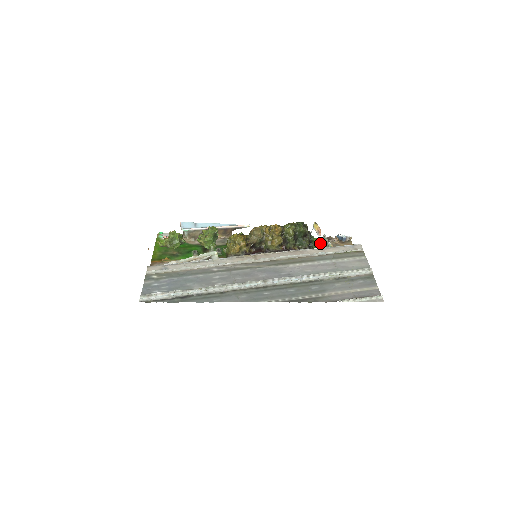
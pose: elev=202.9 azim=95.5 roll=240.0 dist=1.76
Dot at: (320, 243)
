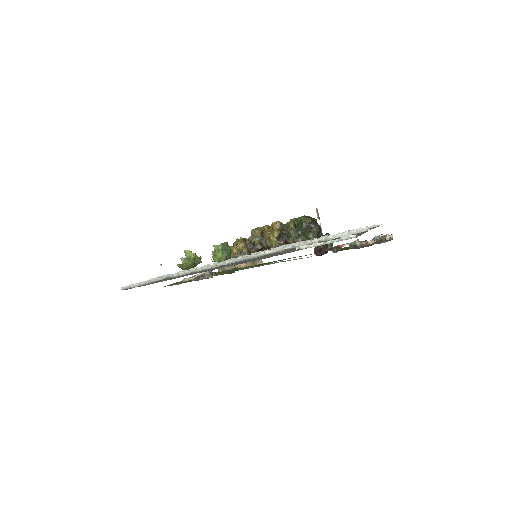
Dot at: (350, 247)
